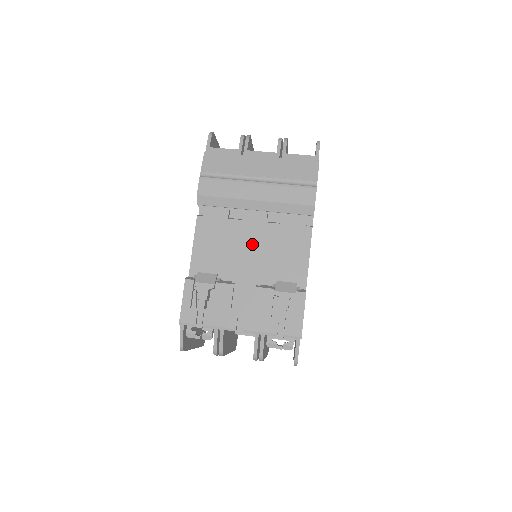
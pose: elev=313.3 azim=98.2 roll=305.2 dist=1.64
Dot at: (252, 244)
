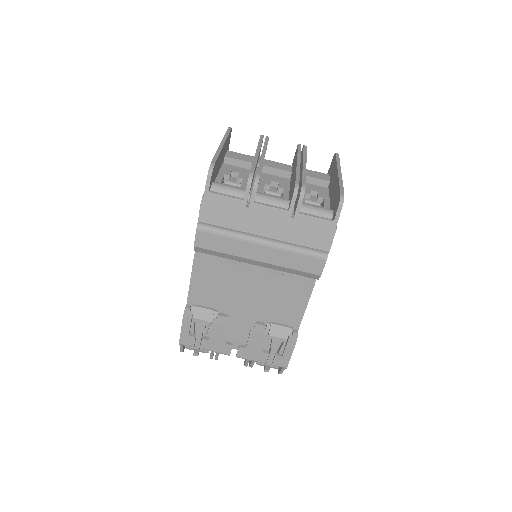
Dot at: (251, 288)
